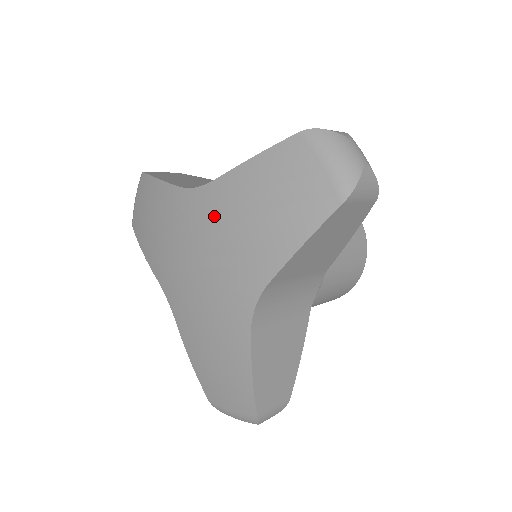
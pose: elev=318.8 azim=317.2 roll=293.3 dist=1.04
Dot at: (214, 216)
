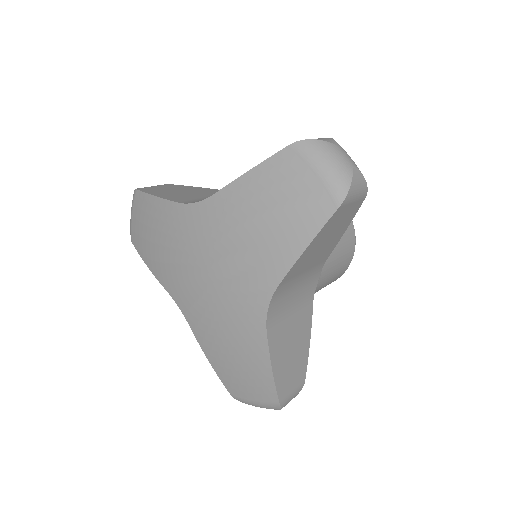
Dot at: (218, 228)
